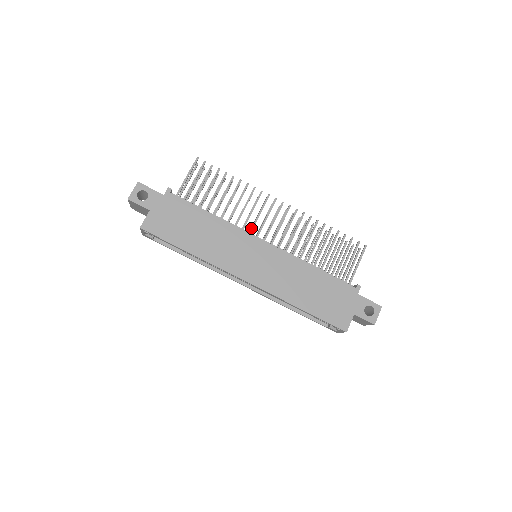
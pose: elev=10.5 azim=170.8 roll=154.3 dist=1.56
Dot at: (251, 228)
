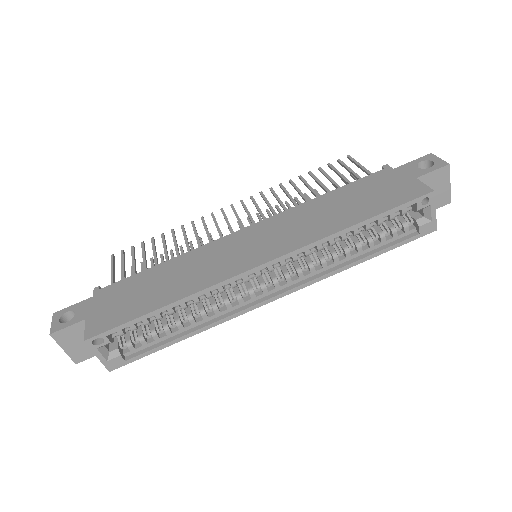
Dot at: occluded
